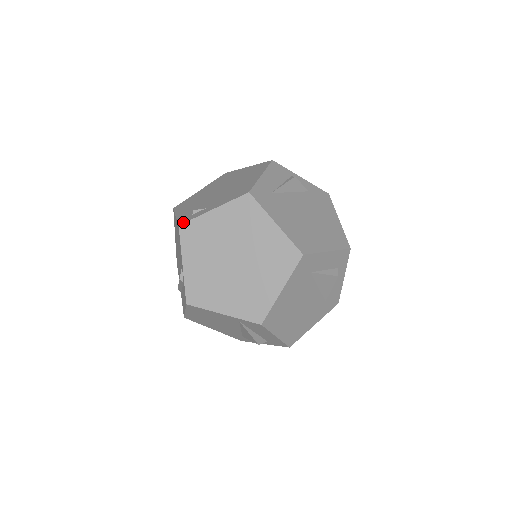
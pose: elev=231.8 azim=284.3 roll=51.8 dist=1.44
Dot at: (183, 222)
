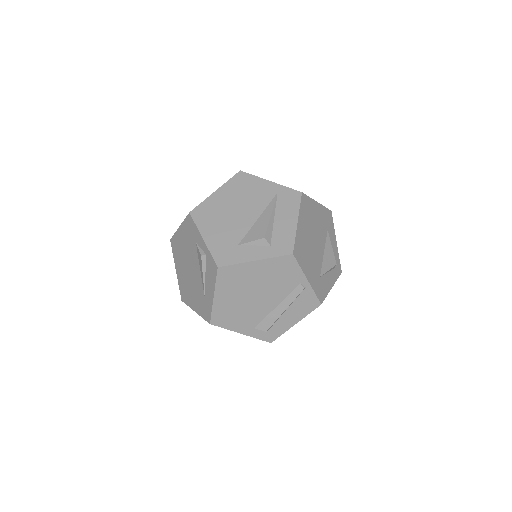
Dot at: occluded
